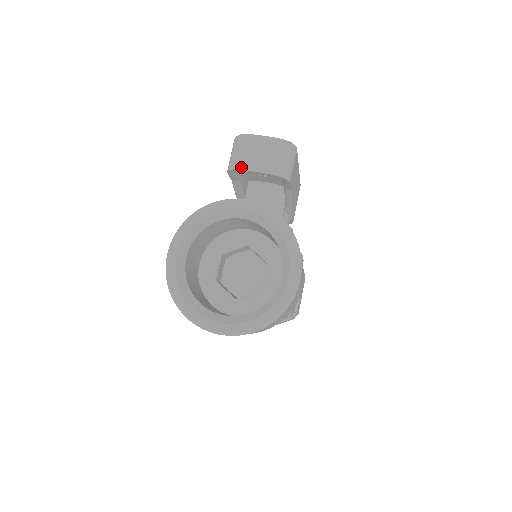
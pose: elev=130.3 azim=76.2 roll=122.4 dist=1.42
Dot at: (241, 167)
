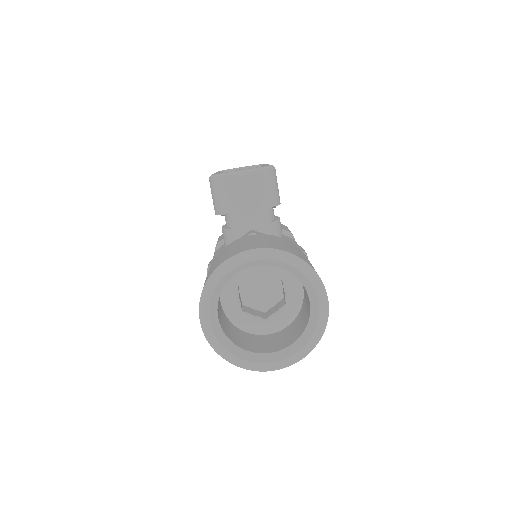
Dot at: (231, 211)
